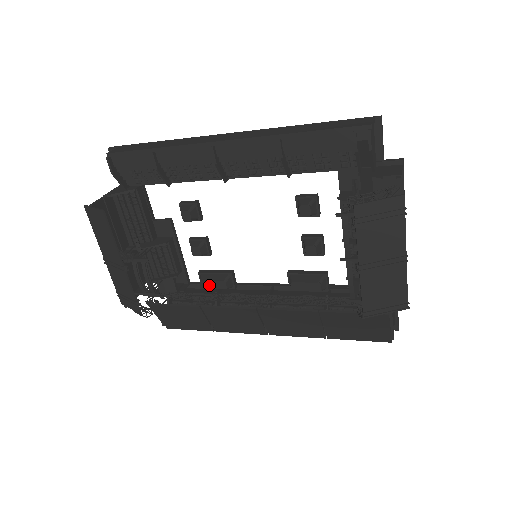
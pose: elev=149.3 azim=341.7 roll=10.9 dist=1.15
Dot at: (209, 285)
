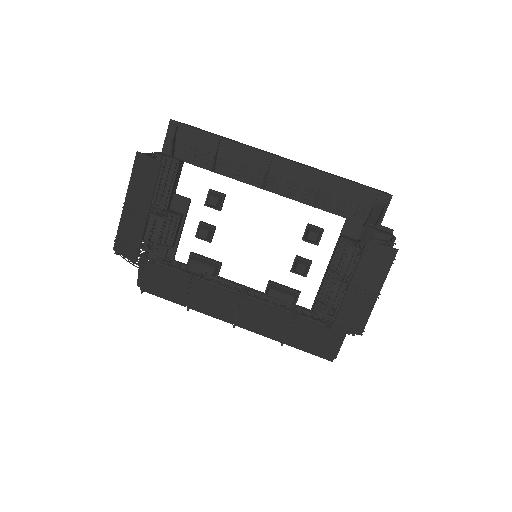
Dot at: (197, 266)
